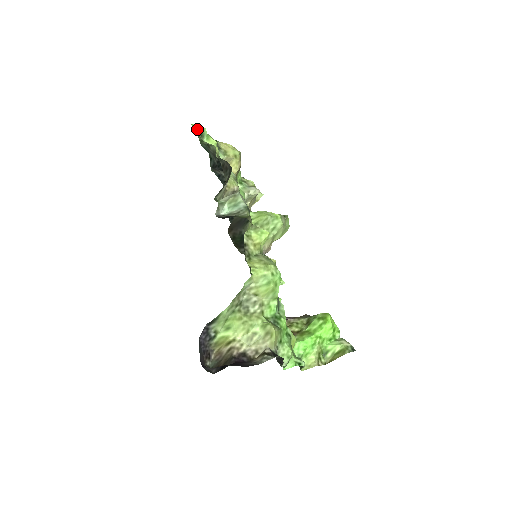
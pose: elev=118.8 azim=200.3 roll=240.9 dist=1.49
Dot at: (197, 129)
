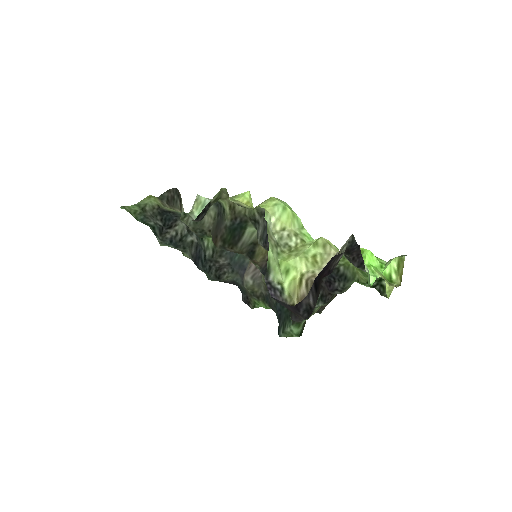
Dot at: occluded
